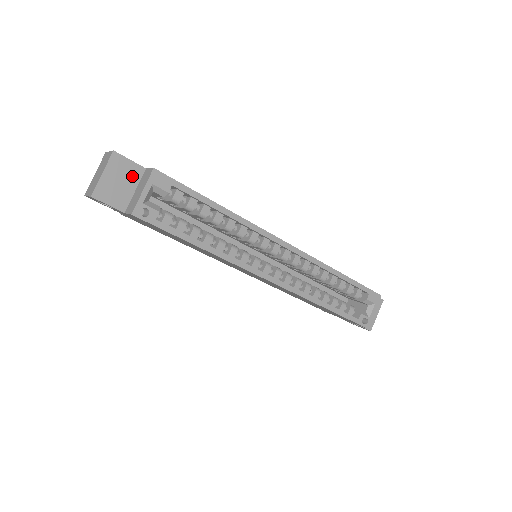
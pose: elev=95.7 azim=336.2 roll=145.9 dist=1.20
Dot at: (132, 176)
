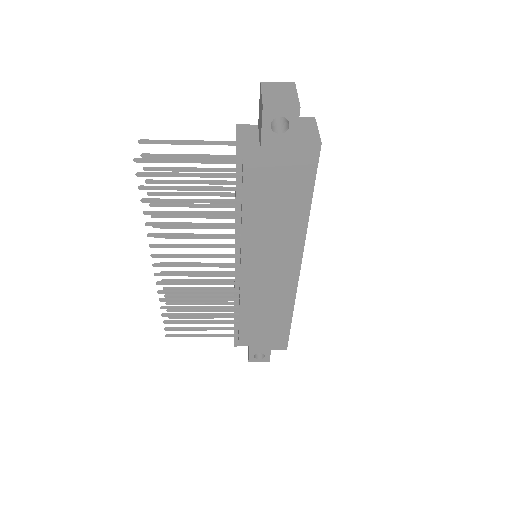
Dot at: occluded
